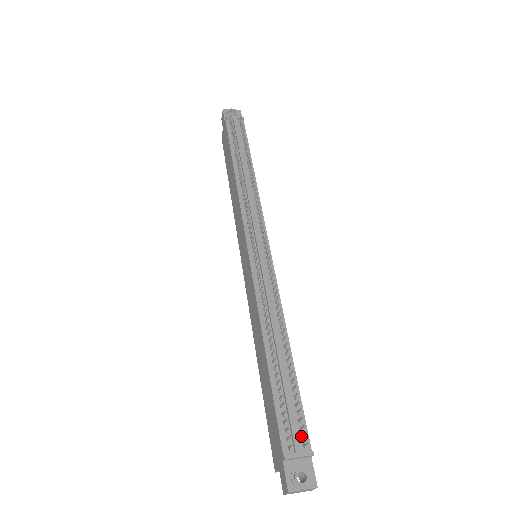
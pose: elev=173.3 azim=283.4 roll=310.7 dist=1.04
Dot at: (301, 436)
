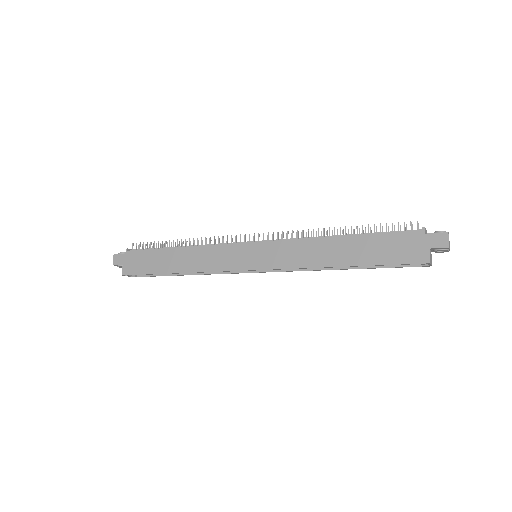
Dot at: occluded
